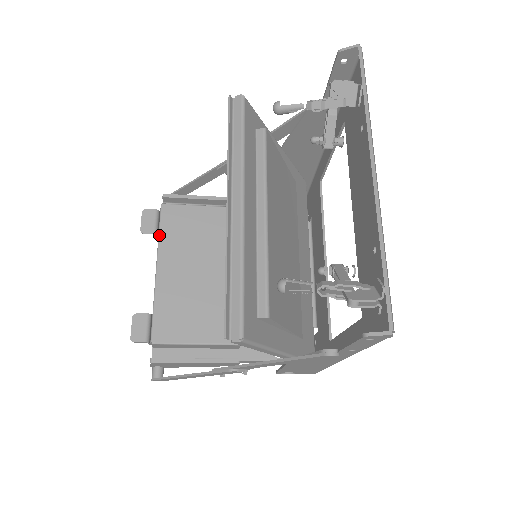
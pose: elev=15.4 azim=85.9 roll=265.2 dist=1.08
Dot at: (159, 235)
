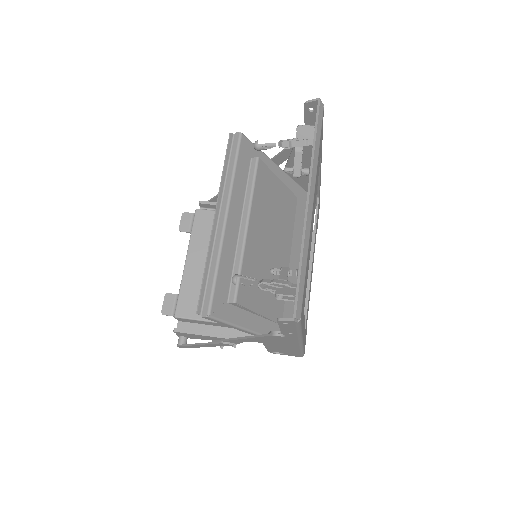
Dot at: (191, 234)
